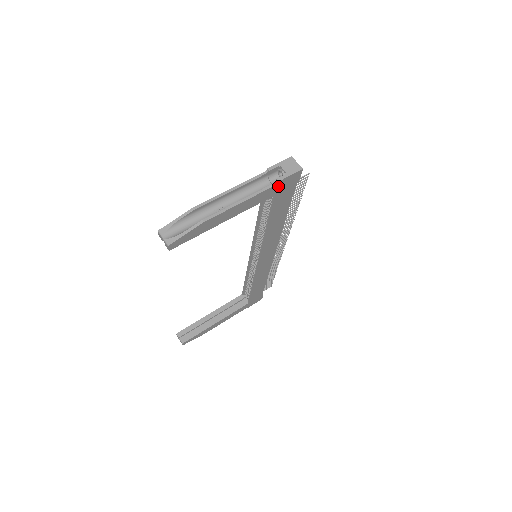
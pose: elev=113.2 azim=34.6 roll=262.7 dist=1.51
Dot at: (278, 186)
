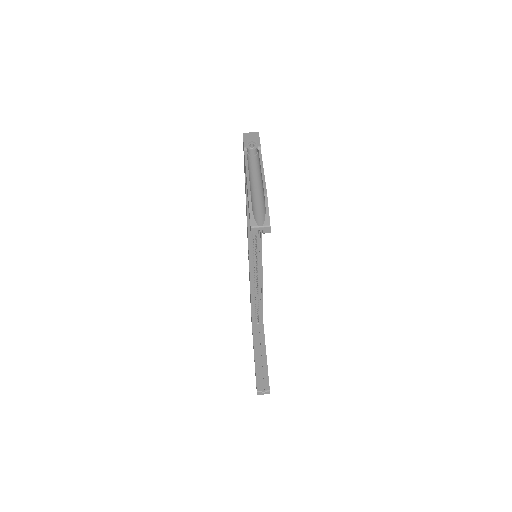
Dot at: occluded
